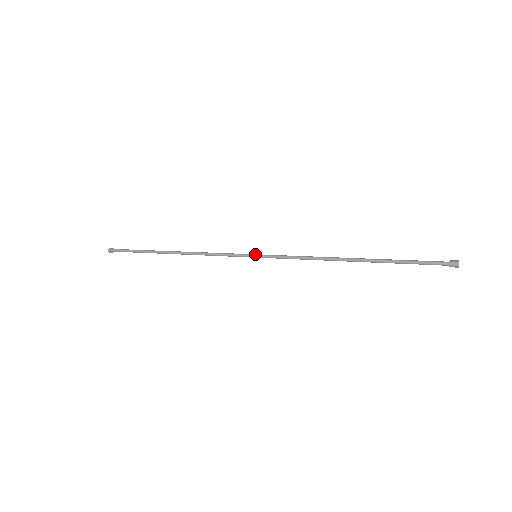
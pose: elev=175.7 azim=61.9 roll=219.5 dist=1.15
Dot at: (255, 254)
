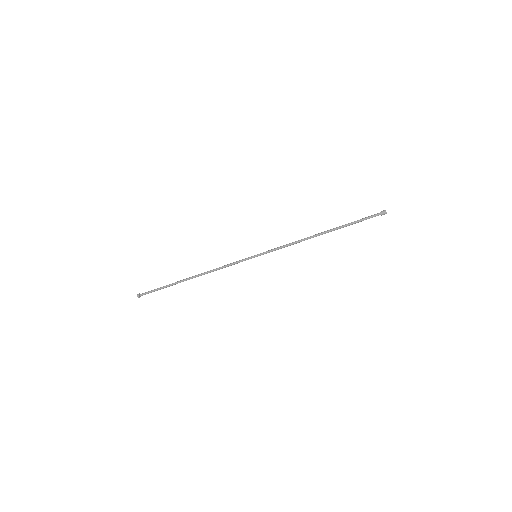
Dot at: (255, 255)
